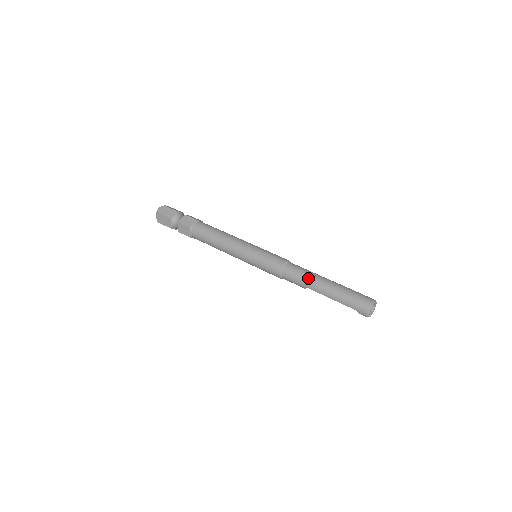
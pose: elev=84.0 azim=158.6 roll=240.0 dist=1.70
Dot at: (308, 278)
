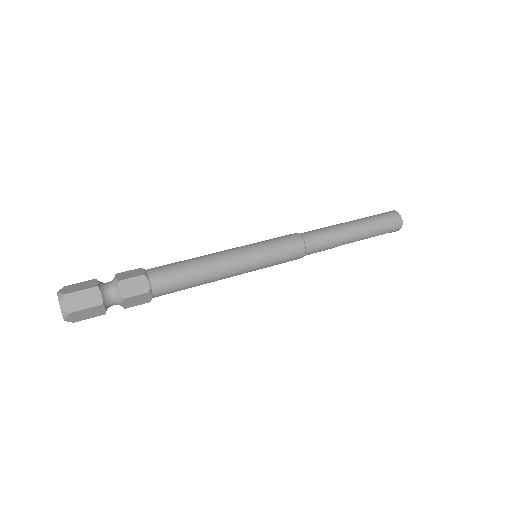
Dot at: (337, 238)
